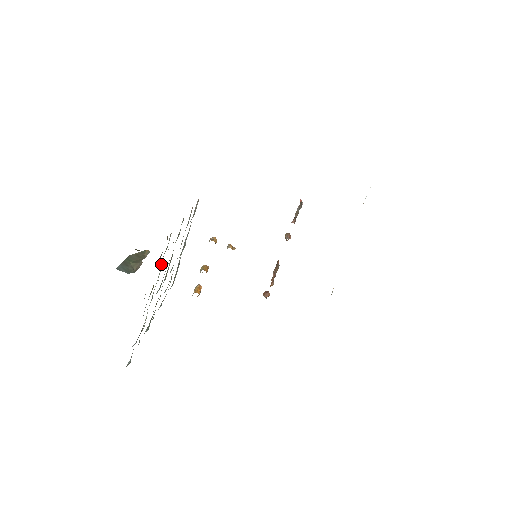
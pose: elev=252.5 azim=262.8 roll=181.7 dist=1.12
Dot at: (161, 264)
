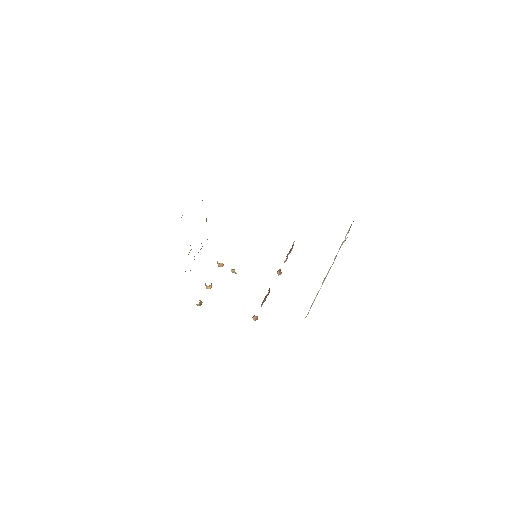
Dot at: occluded
